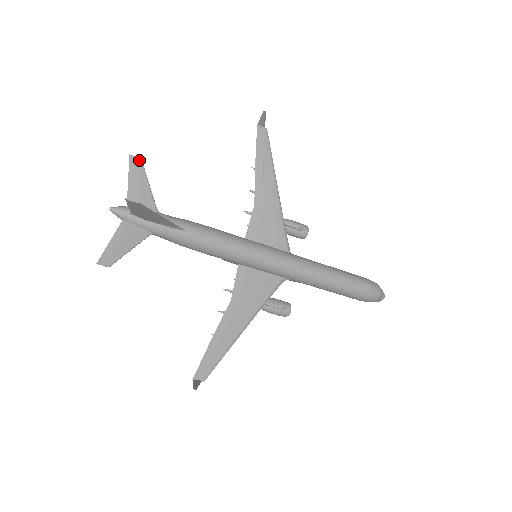
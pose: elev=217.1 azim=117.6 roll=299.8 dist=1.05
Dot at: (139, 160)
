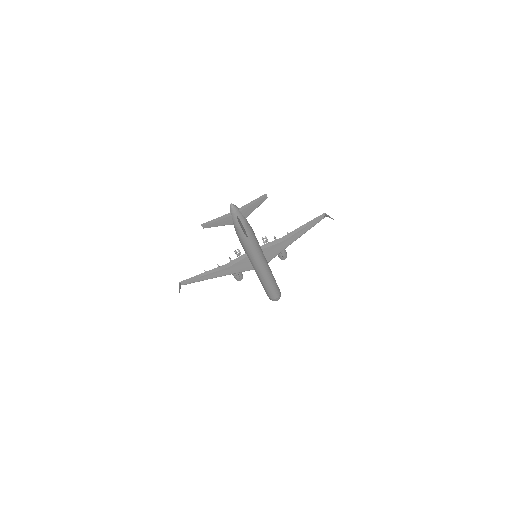
Dot at: (266, 198)
